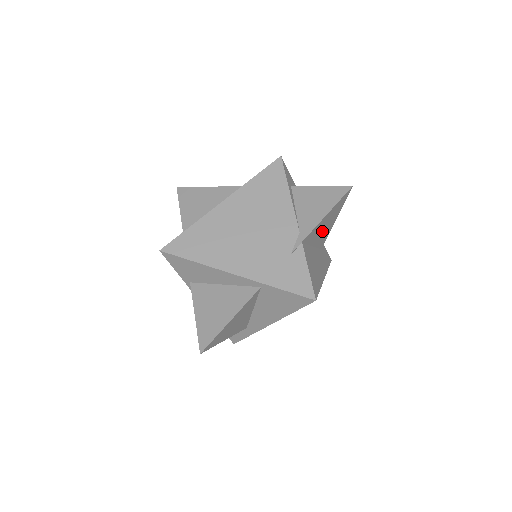
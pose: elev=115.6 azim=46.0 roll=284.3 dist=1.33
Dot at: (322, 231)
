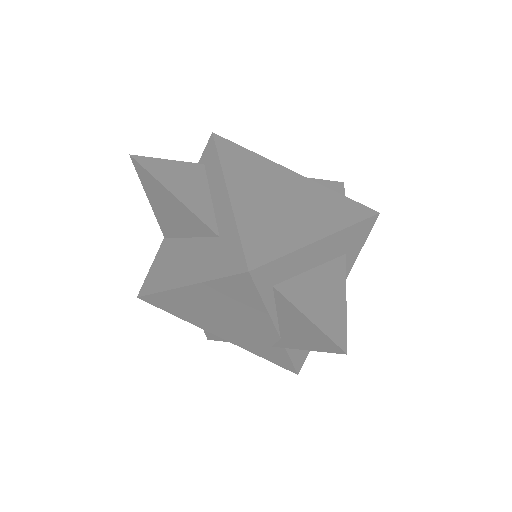
Dot at: occluded
